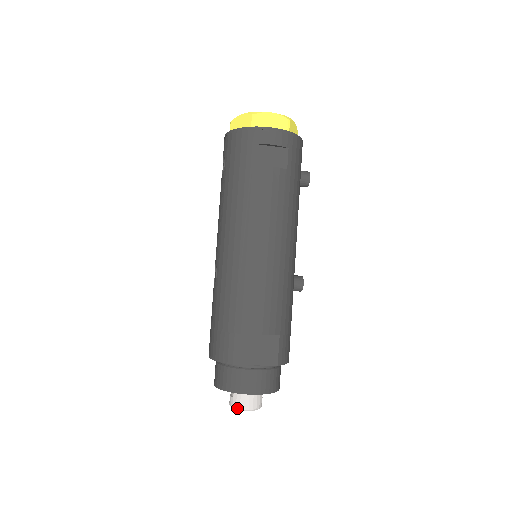
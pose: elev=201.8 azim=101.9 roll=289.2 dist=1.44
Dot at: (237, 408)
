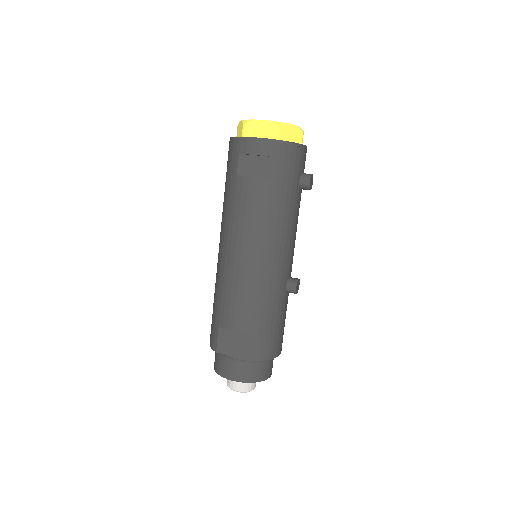
Dot at: (229, 387)
